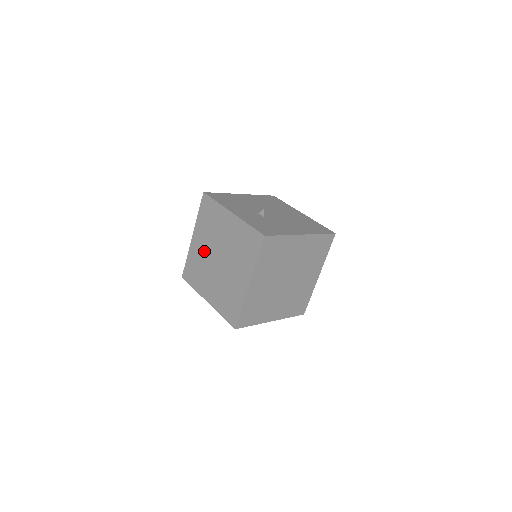
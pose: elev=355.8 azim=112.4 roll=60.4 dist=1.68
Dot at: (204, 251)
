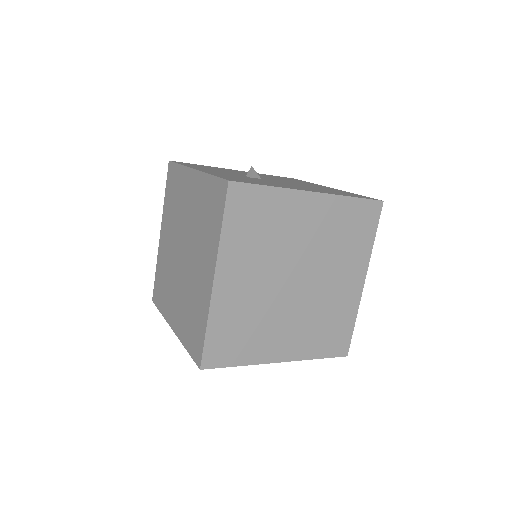
Dot at: (170, 249)
